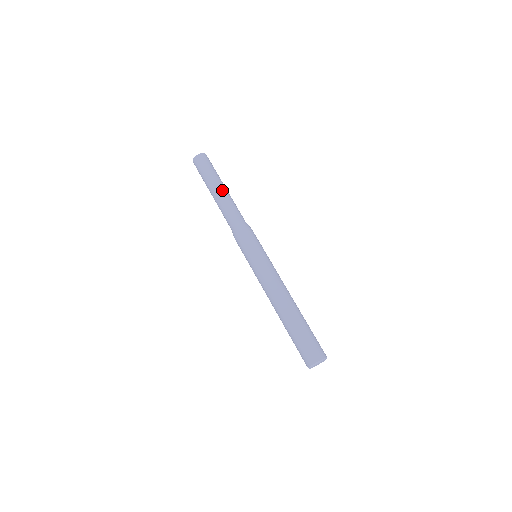
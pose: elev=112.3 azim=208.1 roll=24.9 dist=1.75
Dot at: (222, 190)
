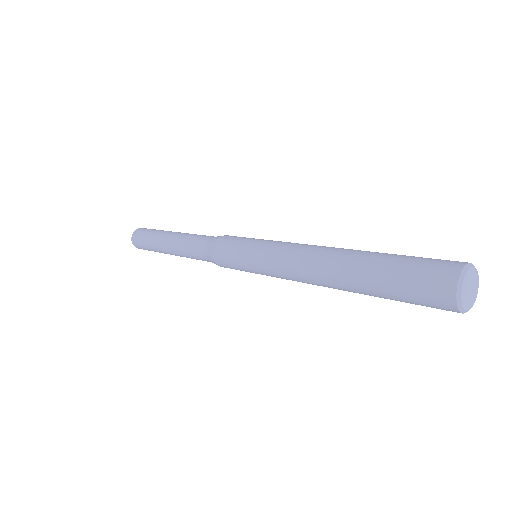
Dot at: (175, 233)
